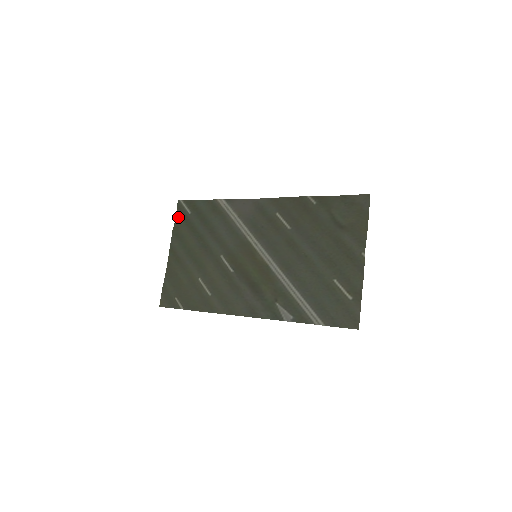
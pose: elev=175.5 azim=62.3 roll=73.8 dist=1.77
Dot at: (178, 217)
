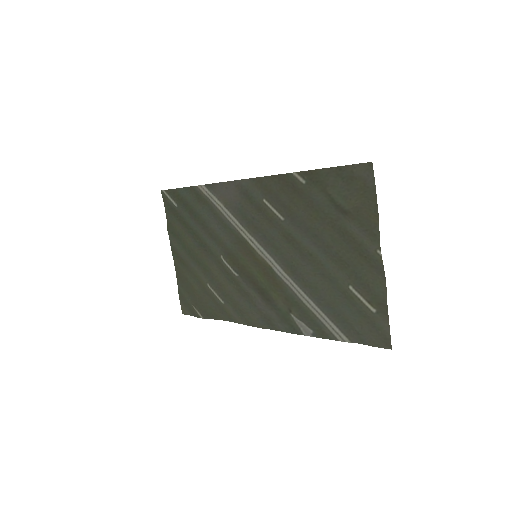
Dot at: (167, 211)
